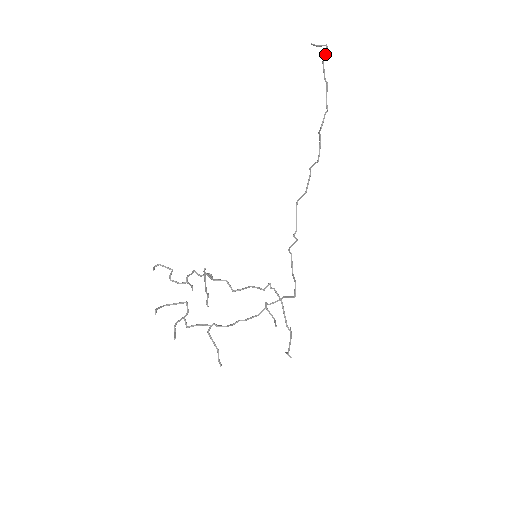
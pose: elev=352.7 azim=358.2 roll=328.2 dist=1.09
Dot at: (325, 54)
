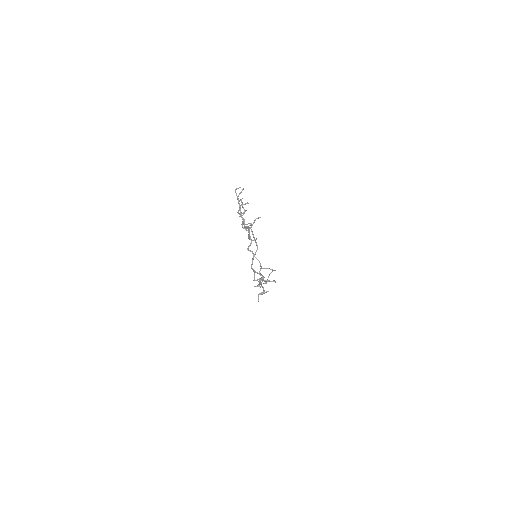
Dot at: (275, 270)
